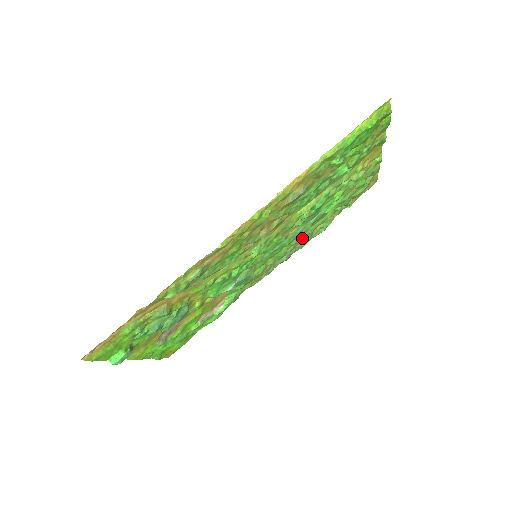
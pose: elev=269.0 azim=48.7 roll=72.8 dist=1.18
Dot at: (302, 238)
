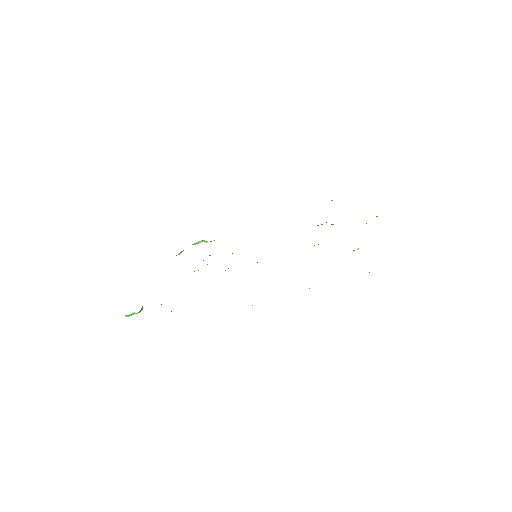
Dot at: occluded
